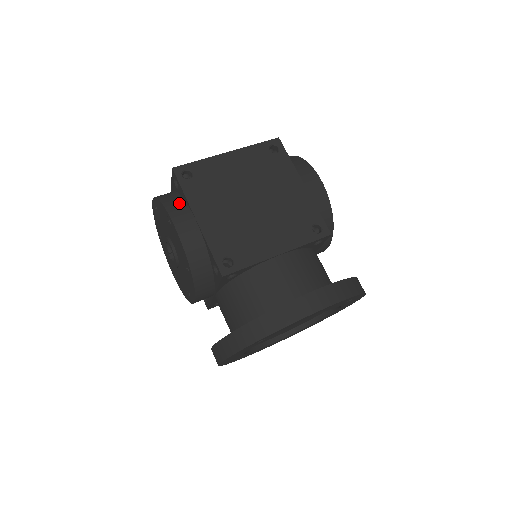
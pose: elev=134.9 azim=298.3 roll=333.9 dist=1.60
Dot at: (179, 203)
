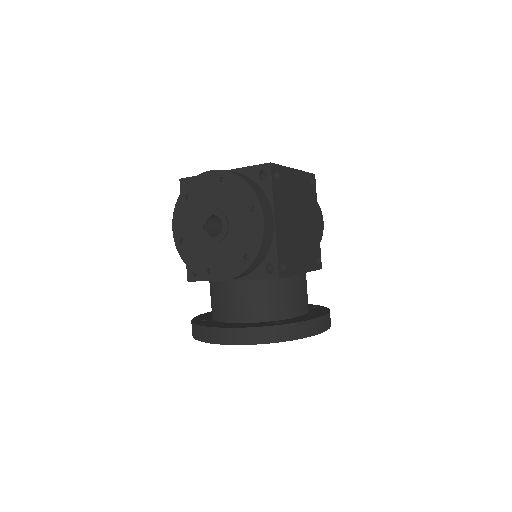
Dot at: (264, 196)
